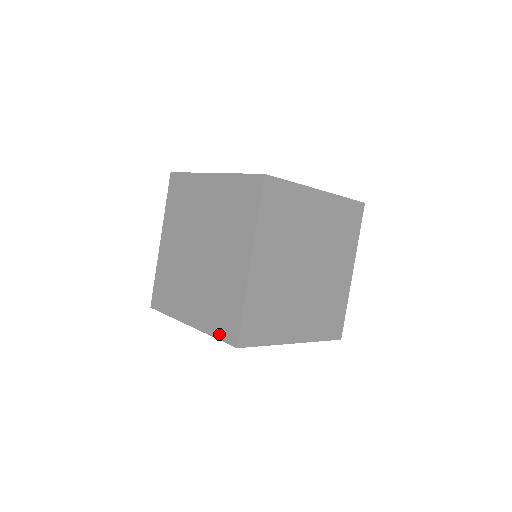
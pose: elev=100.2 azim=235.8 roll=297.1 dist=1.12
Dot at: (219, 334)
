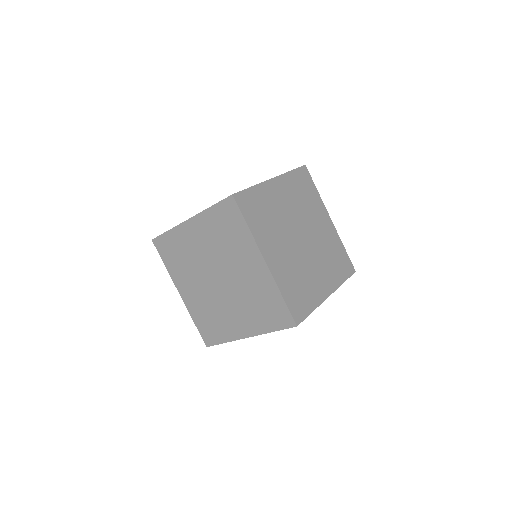
Dot at: (276, 327)
